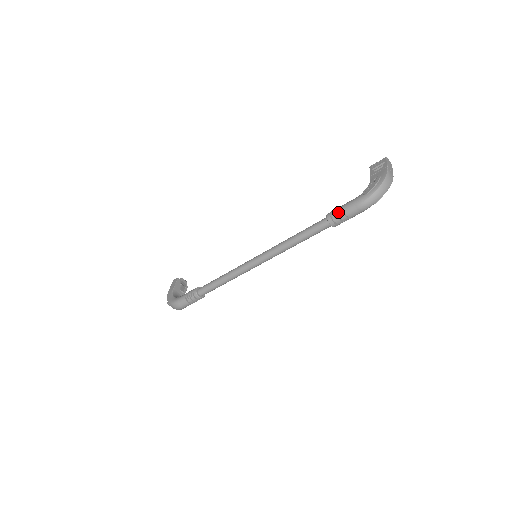
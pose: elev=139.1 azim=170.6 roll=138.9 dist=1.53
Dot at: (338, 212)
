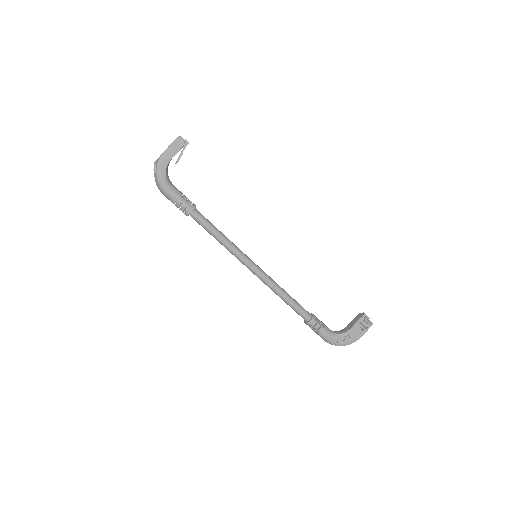
Dot at: (316, 329)
